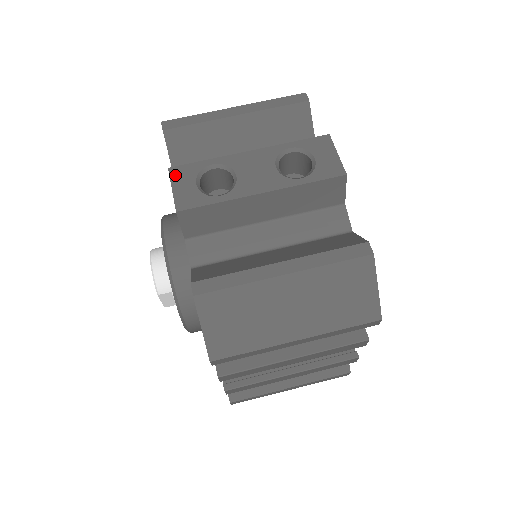
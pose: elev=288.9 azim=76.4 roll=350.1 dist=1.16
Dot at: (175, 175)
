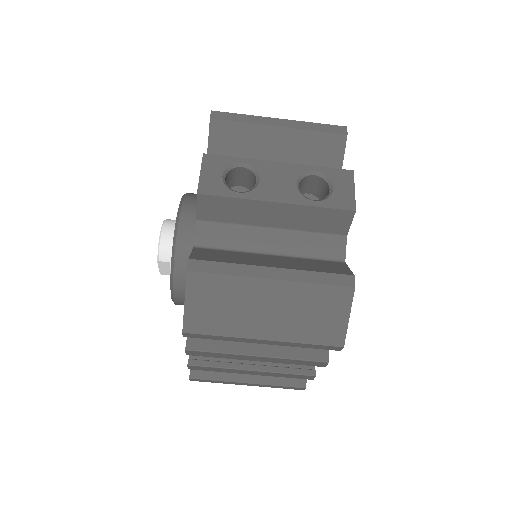
Dot at: (207, 161)
